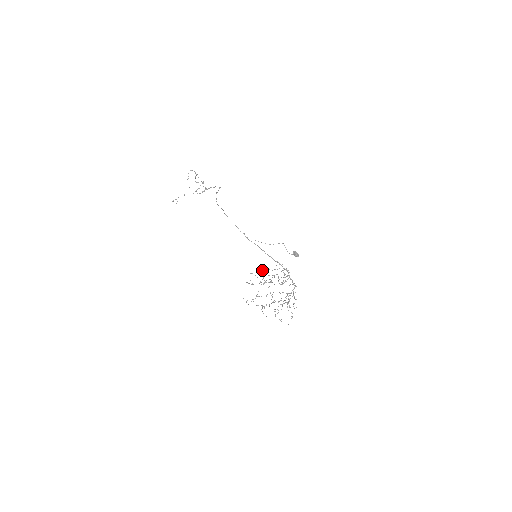
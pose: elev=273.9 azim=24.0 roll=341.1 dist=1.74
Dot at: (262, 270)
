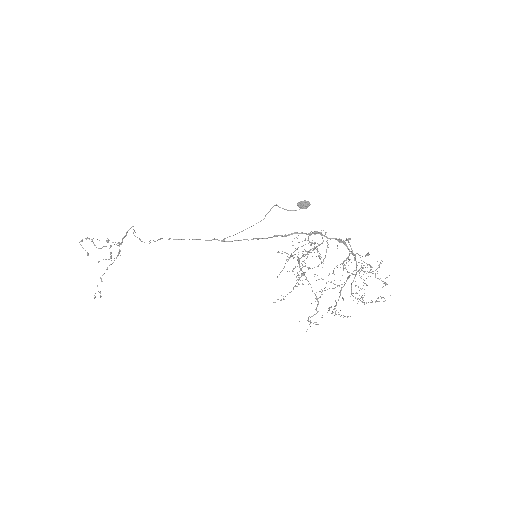
Dot at: occluded
